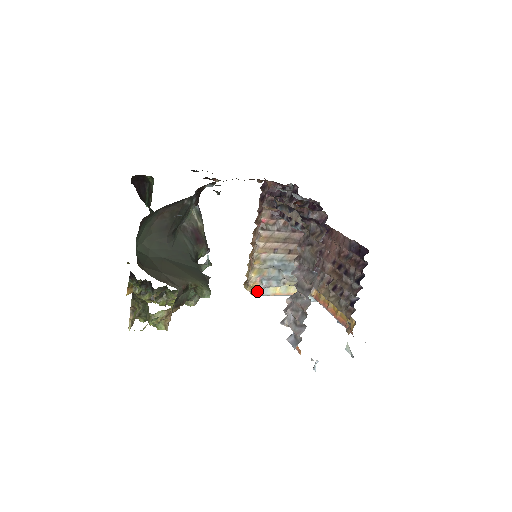
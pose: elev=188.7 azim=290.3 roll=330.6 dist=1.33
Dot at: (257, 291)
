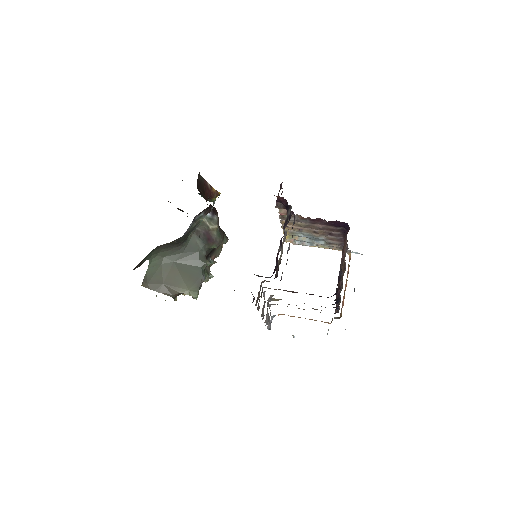
Dot at: occluded
